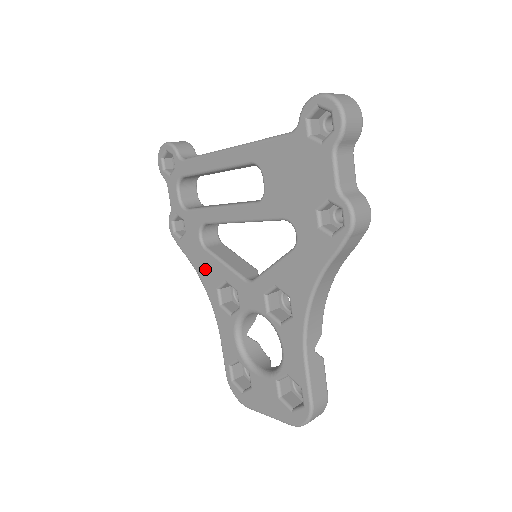
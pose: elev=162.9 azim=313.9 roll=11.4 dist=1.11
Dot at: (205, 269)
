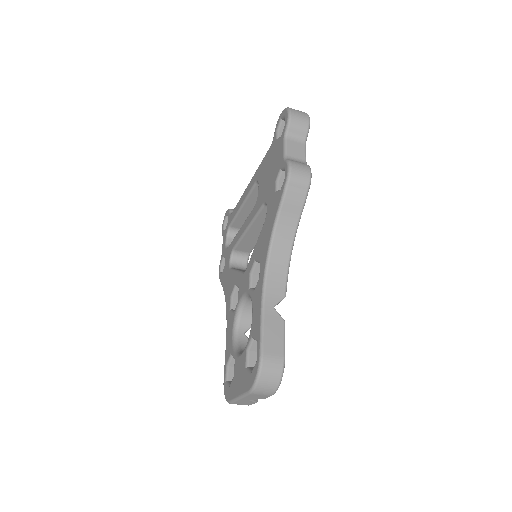
Dot at: (228, 286)
